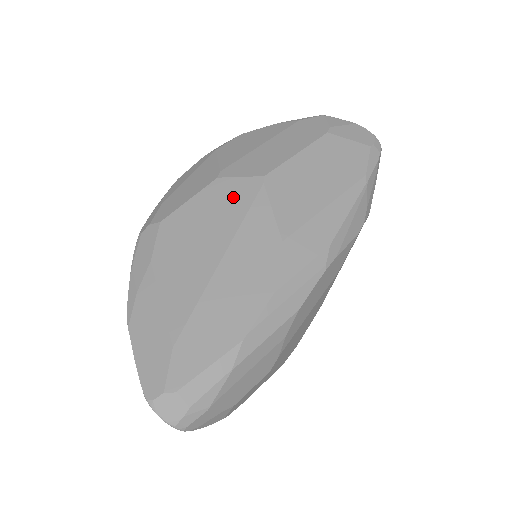
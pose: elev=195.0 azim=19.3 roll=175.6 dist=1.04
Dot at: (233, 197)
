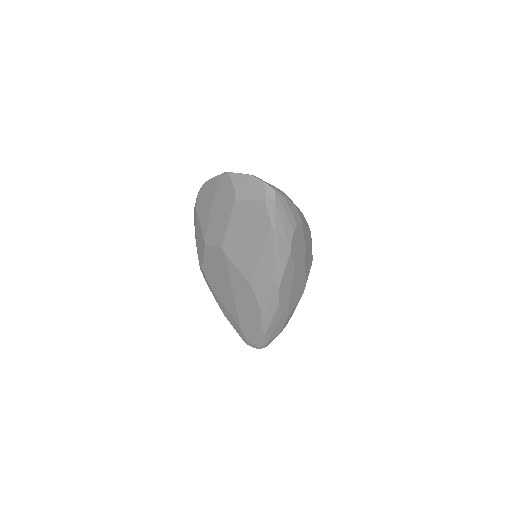
Dot at: (218, 259)
